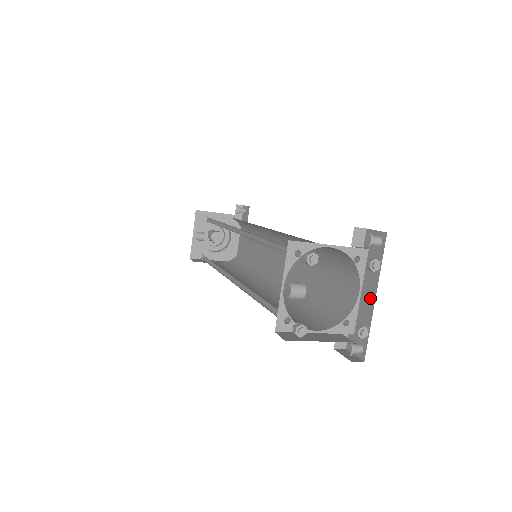
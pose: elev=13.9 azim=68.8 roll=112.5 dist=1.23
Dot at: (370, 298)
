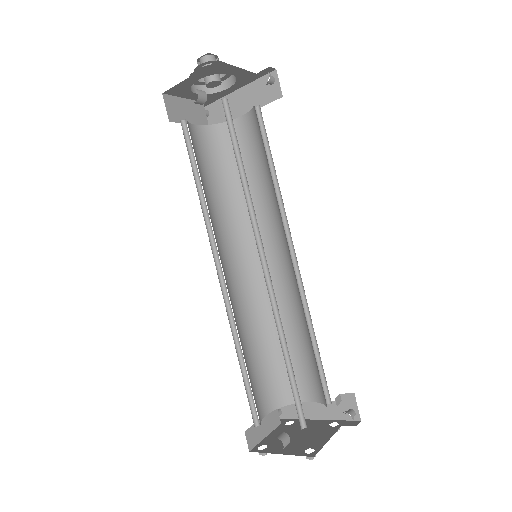
Dot at: (312, 414)
